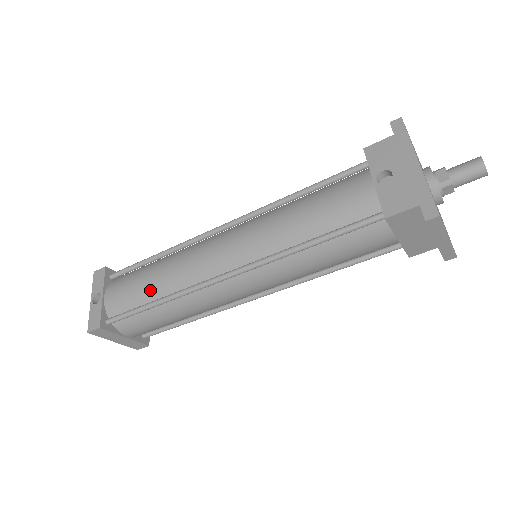
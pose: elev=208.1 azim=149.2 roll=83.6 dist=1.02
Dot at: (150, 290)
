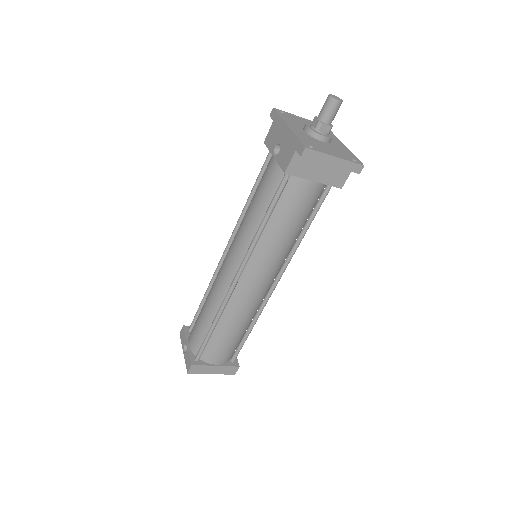
Dot at: (206, 320)
